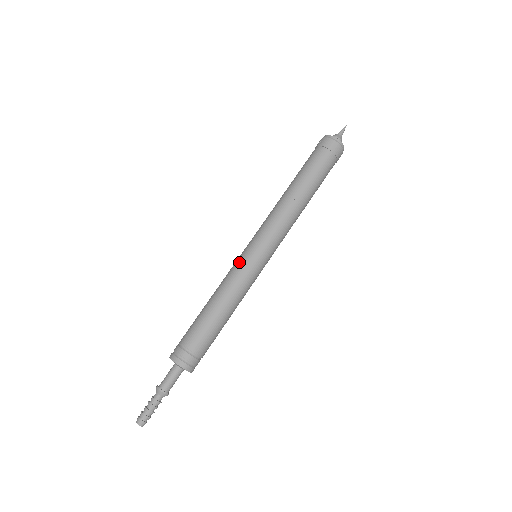
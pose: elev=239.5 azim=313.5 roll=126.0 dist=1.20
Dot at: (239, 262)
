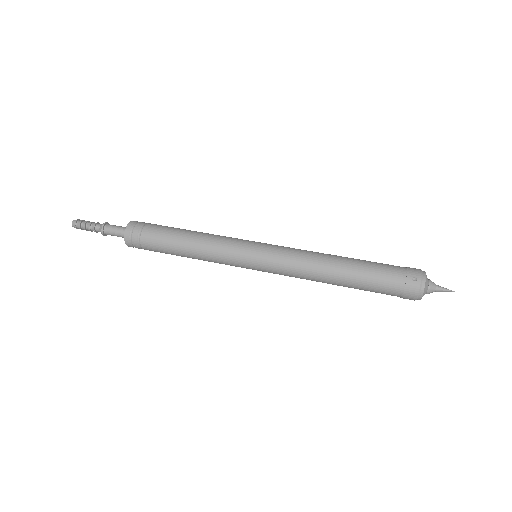
Dot at: (236, 253)
